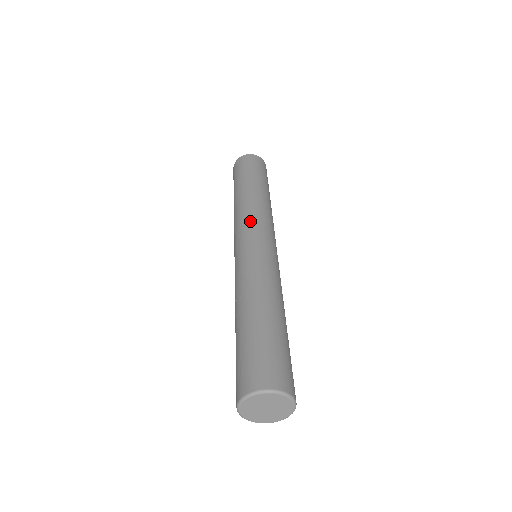
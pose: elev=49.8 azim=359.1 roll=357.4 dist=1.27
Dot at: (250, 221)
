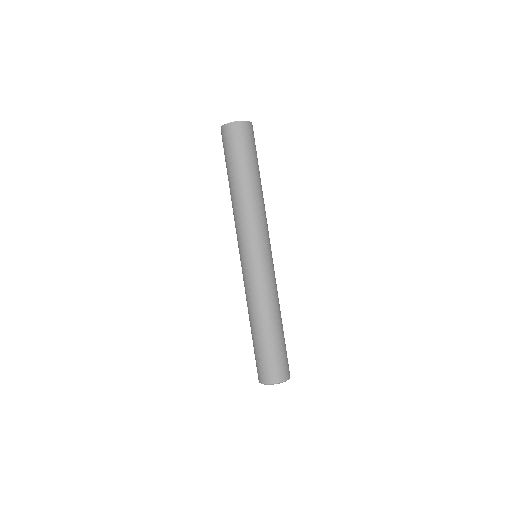
Dot at: (250, 233)
